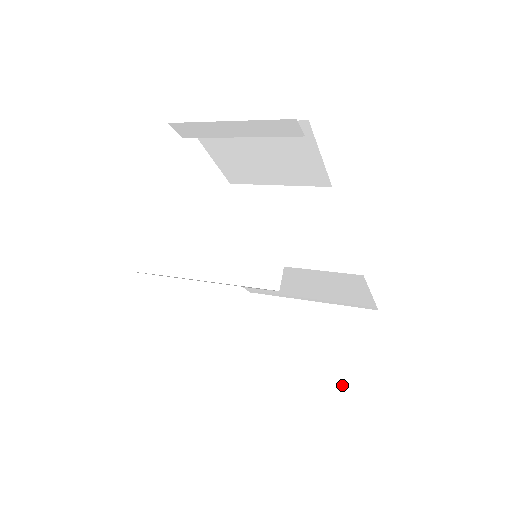
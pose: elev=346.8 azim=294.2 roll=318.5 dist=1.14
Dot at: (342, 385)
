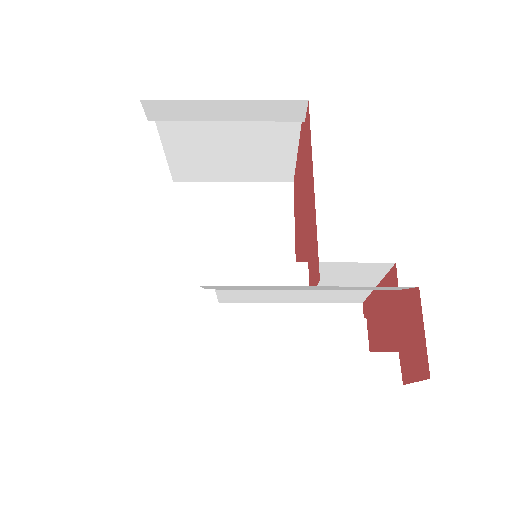
Dot at: (394, 380)
